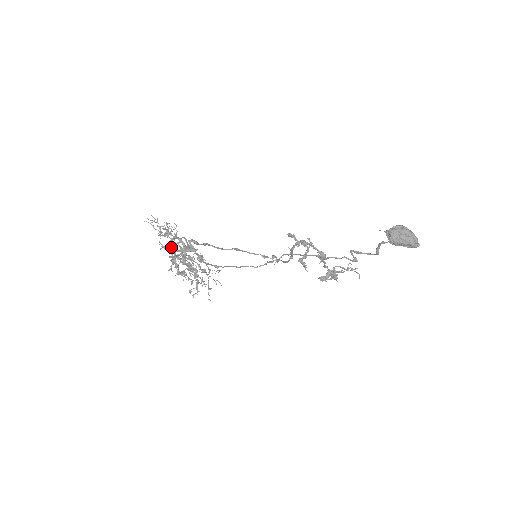
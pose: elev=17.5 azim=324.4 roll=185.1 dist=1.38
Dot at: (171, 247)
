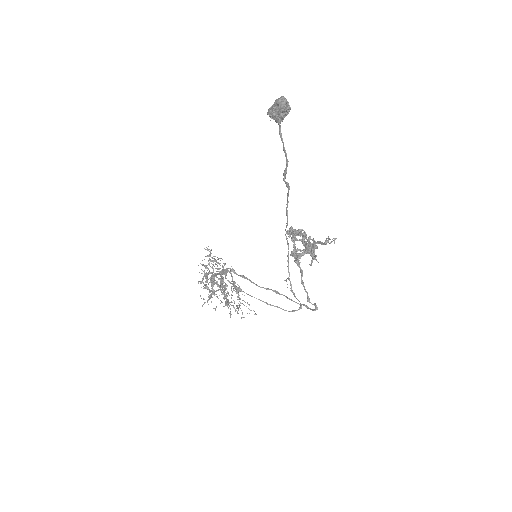
Dot at: occluded
